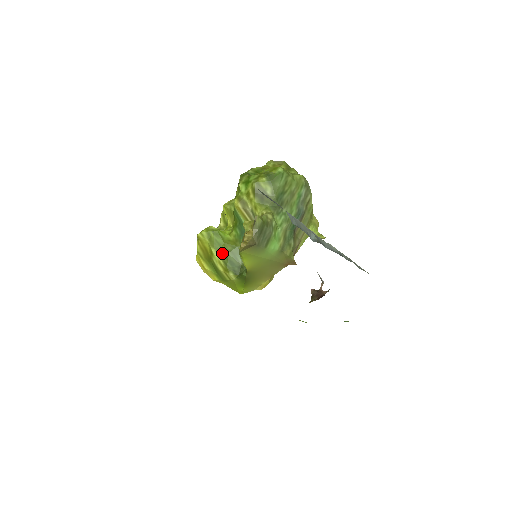
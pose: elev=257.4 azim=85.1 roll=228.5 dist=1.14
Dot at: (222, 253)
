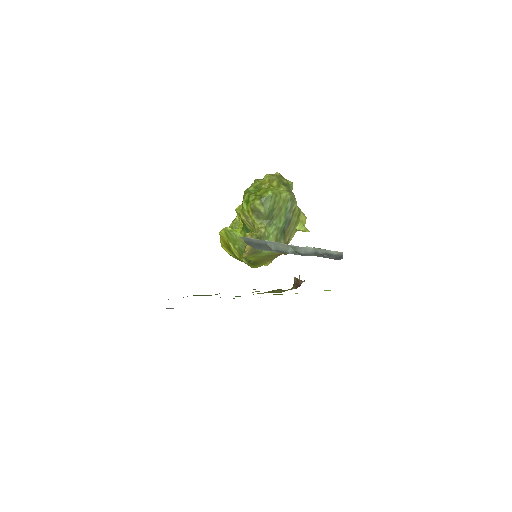
Dot at: (236, 246)
